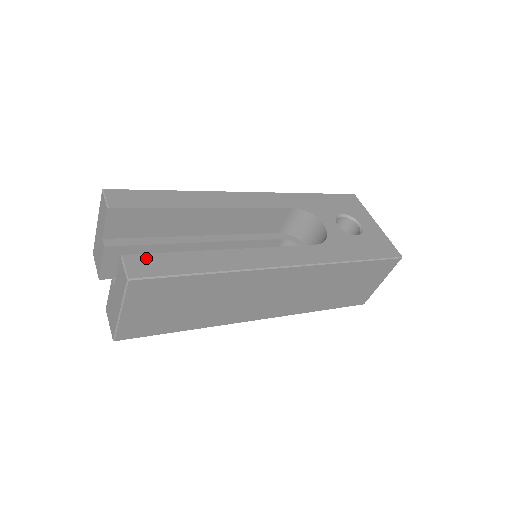
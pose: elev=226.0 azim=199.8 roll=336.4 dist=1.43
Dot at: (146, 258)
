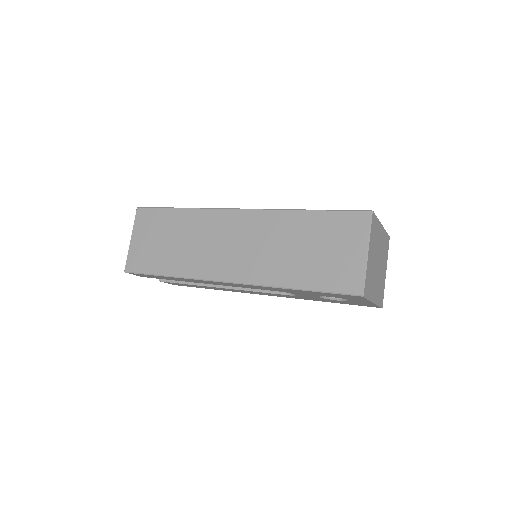
Dot at: occluded
